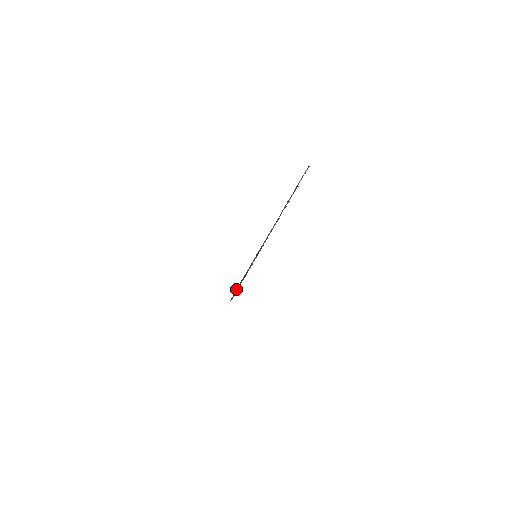
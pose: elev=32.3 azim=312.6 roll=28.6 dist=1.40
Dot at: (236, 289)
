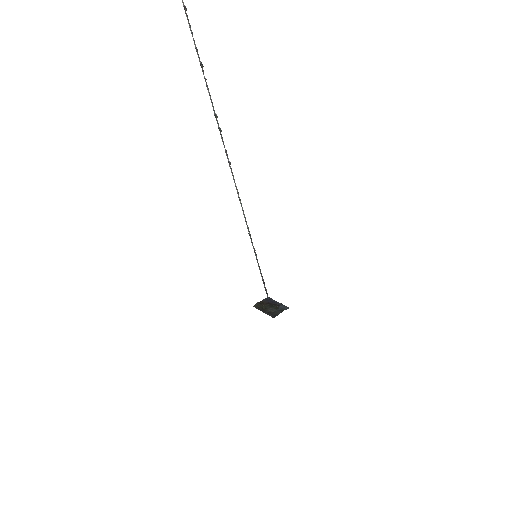
Dot at: occluded
